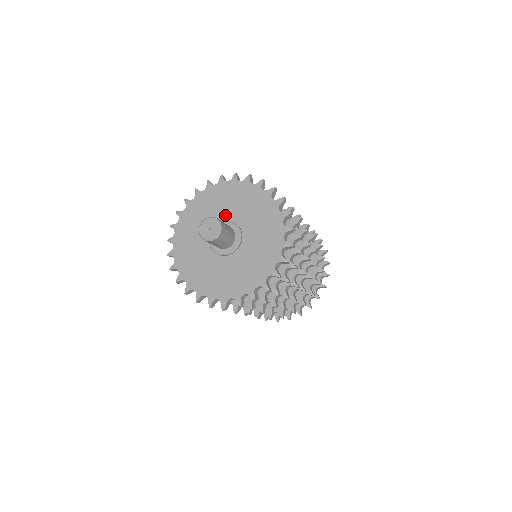
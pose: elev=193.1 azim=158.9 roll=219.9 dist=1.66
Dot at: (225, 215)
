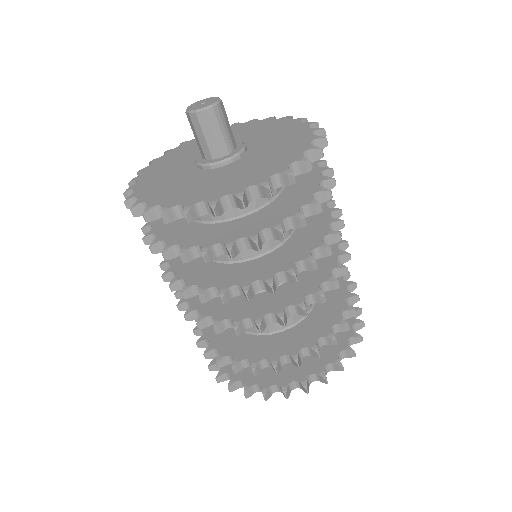
Dot at: occluded
